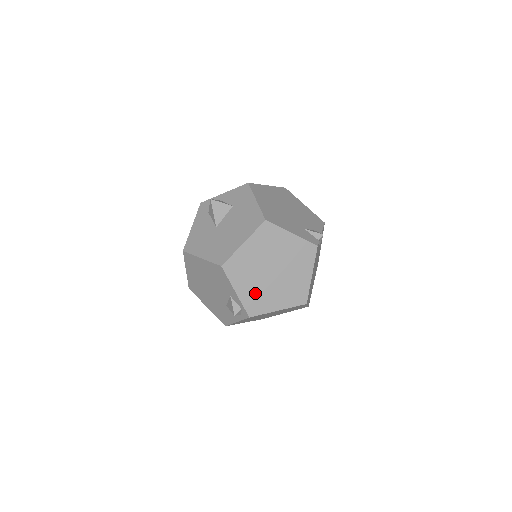
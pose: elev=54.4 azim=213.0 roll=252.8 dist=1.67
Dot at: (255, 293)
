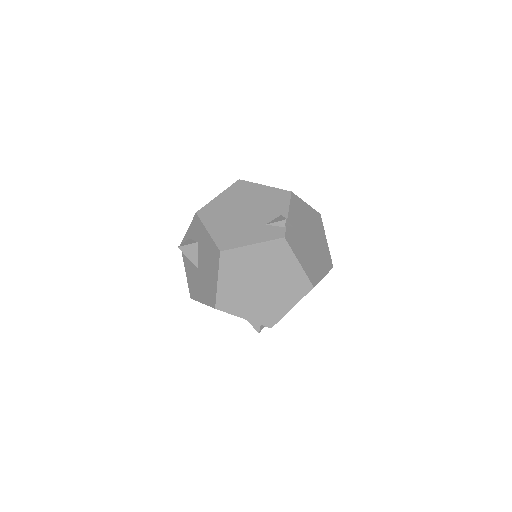
Dot at: (260, 309)
